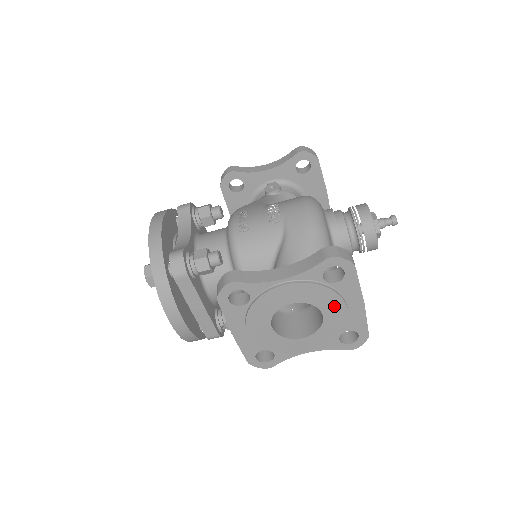
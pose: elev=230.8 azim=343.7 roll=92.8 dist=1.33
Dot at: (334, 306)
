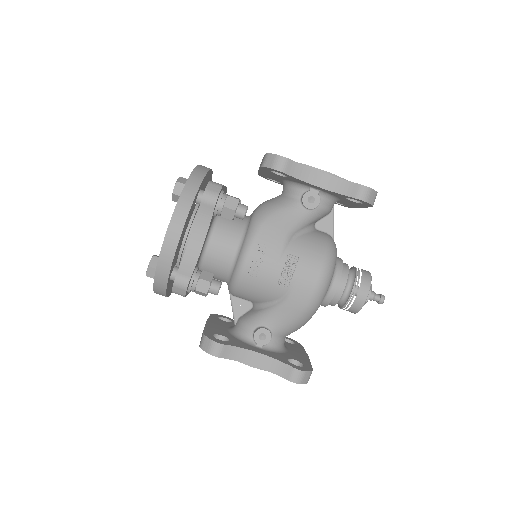
Dot at: occluded
